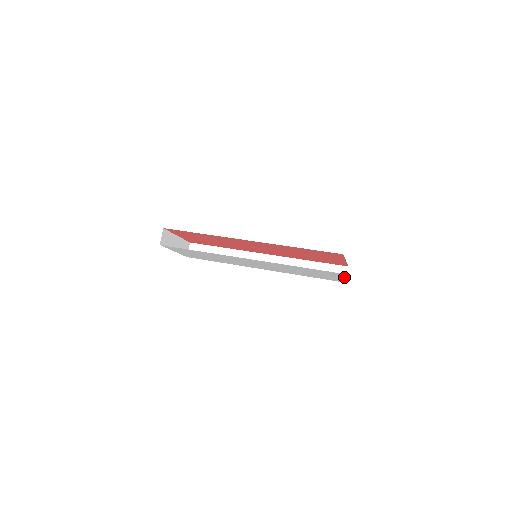
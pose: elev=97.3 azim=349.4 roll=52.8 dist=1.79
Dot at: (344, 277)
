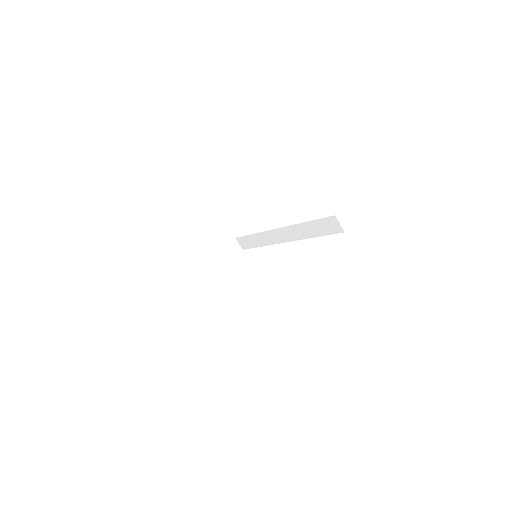
Dot at: (339, 227)
